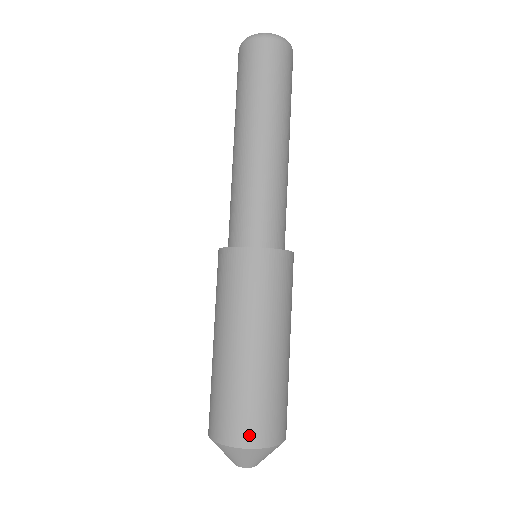
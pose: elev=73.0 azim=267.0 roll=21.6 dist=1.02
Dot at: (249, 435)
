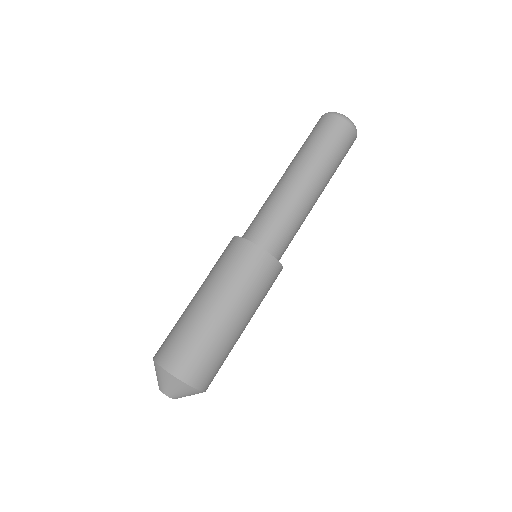
Dot at: (173, 362)
